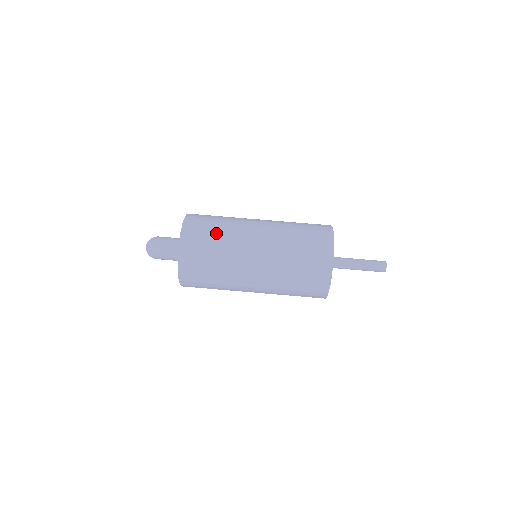
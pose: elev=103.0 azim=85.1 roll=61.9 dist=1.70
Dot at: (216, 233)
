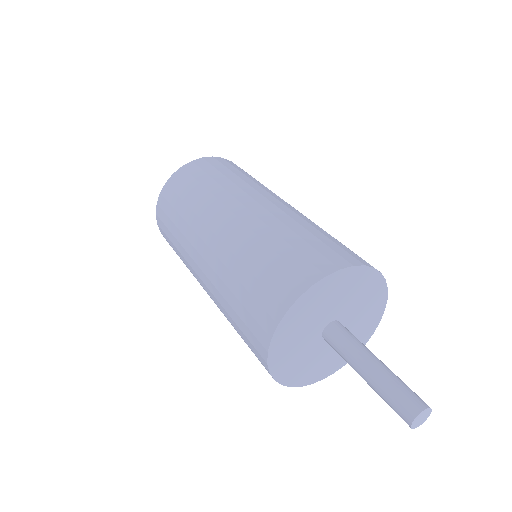
Dot at: (214, 179)
